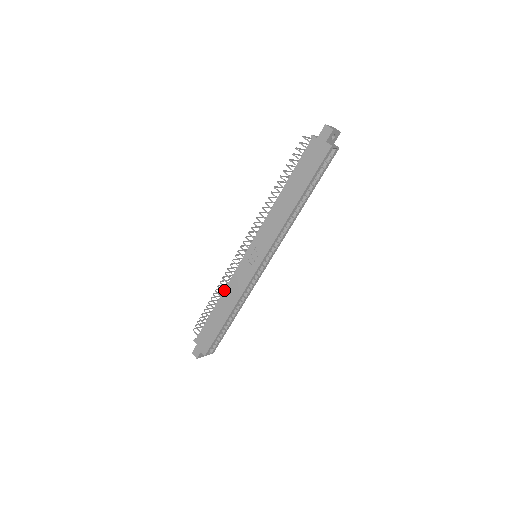
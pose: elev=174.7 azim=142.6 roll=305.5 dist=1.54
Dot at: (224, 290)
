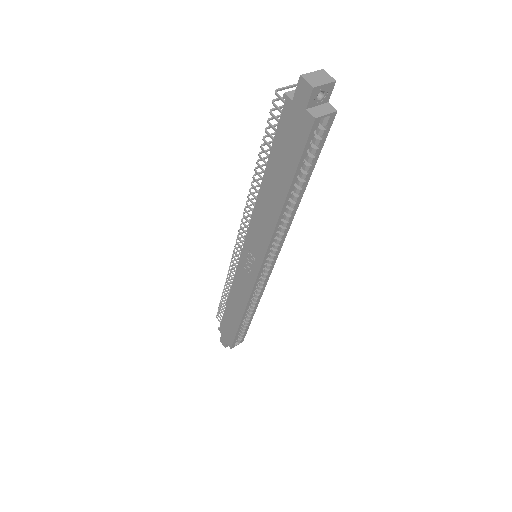
Dot at: (231, 289)
